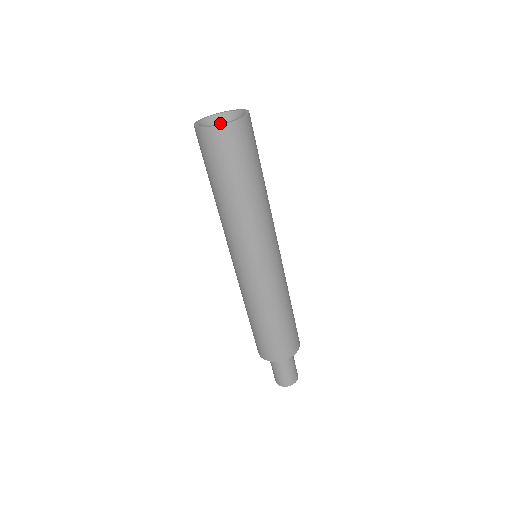
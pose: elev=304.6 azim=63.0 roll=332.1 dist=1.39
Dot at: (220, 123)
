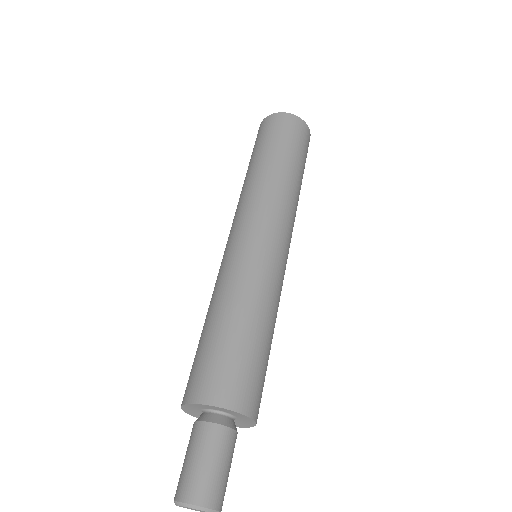
Dot at: occluded
